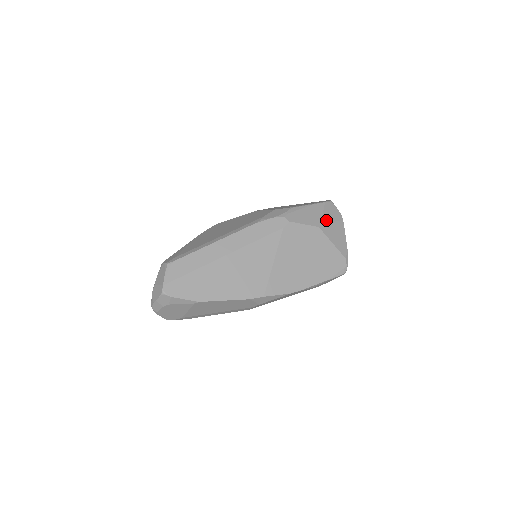
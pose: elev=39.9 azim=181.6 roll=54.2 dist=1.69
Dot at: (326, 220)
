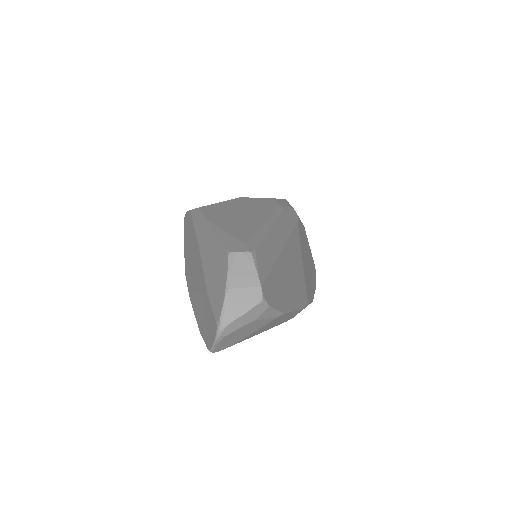
Dot at: occluded
